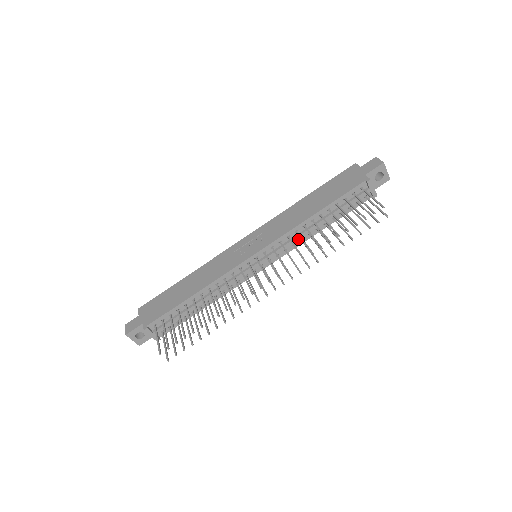
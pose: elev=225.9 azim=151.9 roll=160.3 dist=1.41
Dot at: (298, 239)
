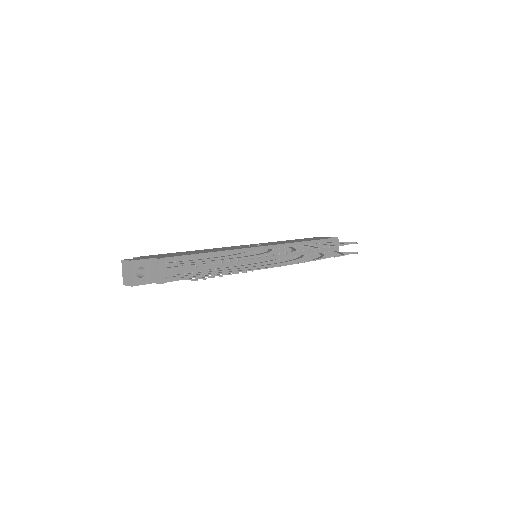
Dot at: (291, 254)
